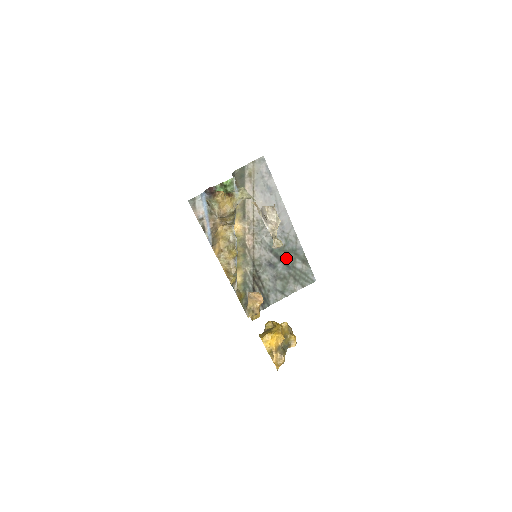
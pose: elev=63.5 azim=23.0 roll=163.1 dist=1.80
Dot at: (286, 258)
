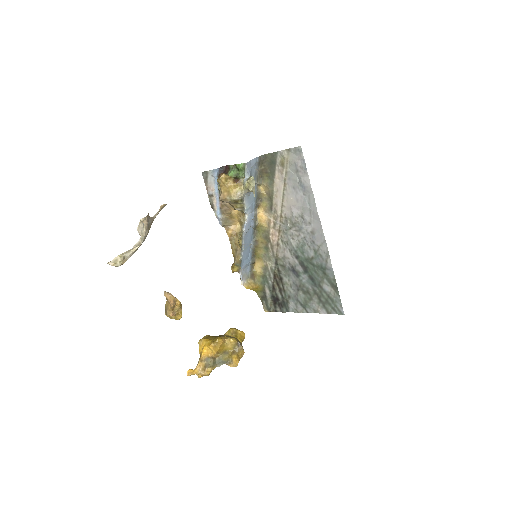
Dot at: (313, 272)
